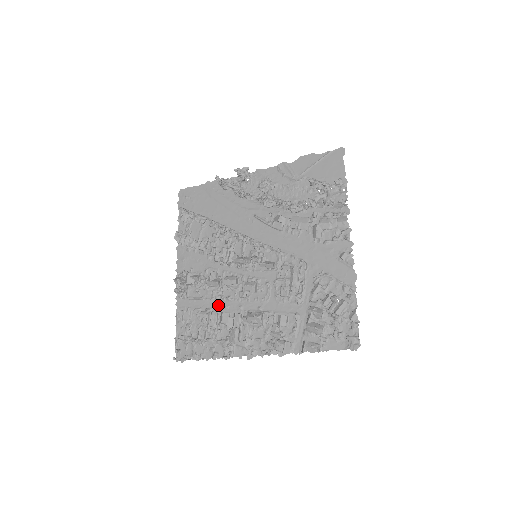
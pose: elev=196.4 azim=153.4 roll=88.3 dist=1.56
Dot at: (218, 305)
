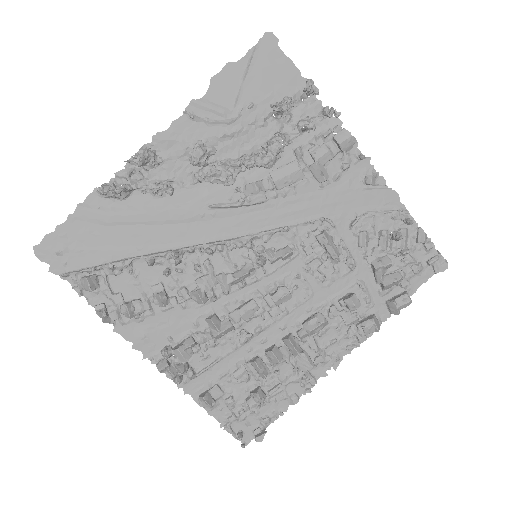
Dot at: (250, 348)
